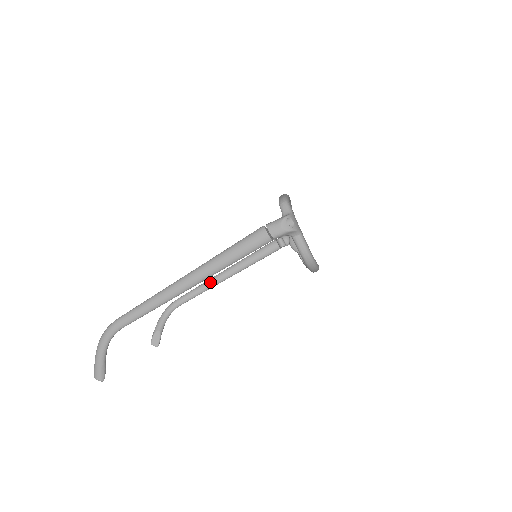
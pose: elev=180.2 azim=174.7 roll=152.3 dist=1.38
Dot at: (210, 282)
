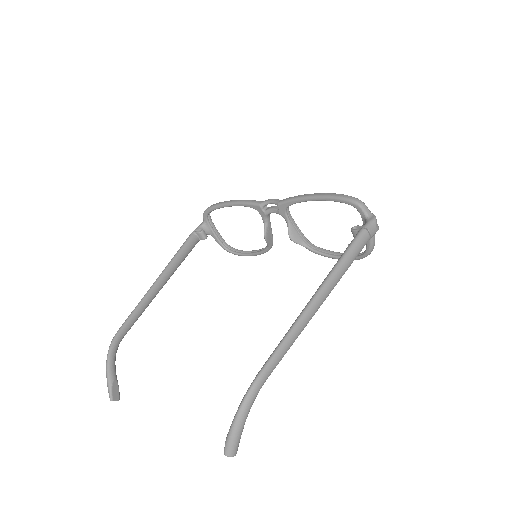
Dot at: (148, 298)
